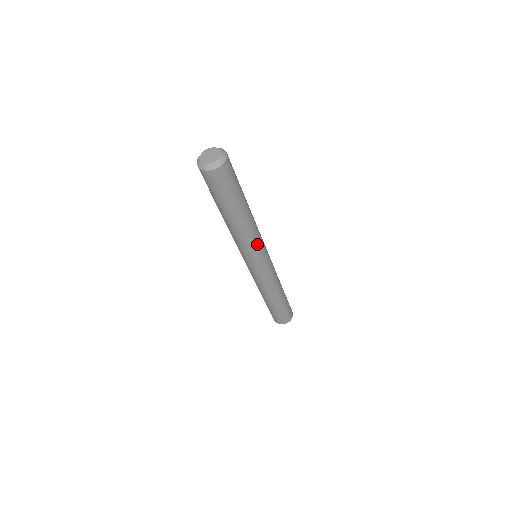
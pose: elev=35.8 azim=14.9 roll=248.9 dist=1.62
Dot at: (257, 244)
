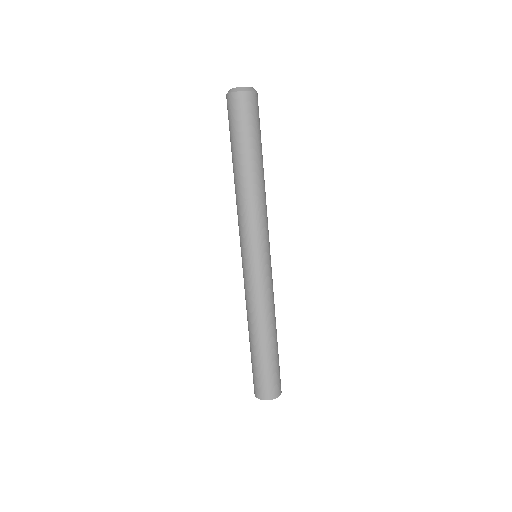
Dot at: (250, 224)
